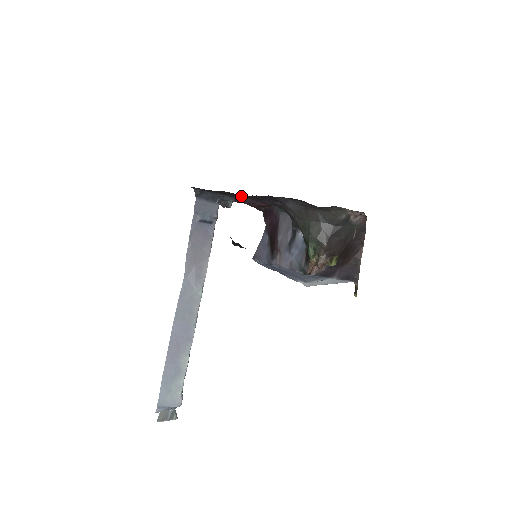
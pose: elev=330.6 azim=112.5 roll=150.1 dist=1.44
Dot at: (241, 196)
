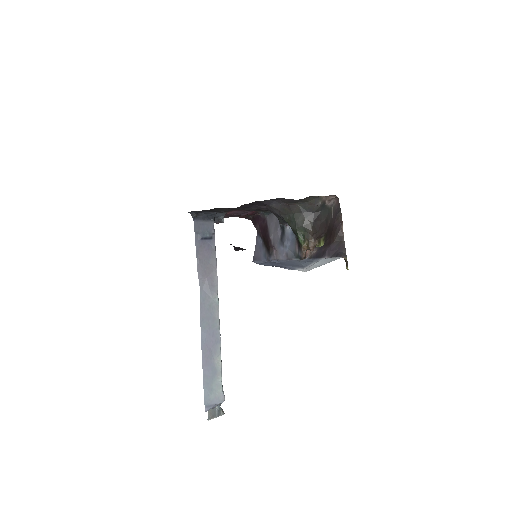
Dot at: (231, 209)
